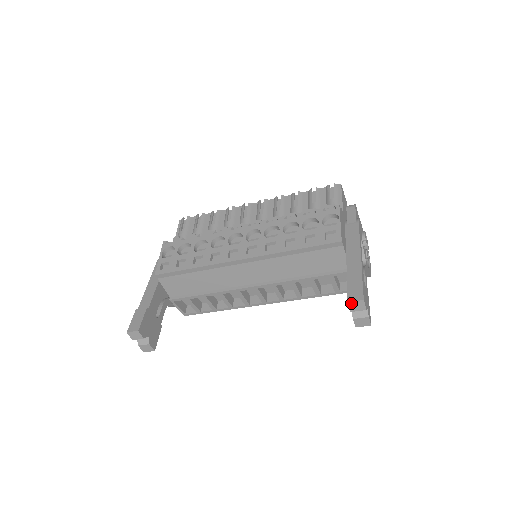
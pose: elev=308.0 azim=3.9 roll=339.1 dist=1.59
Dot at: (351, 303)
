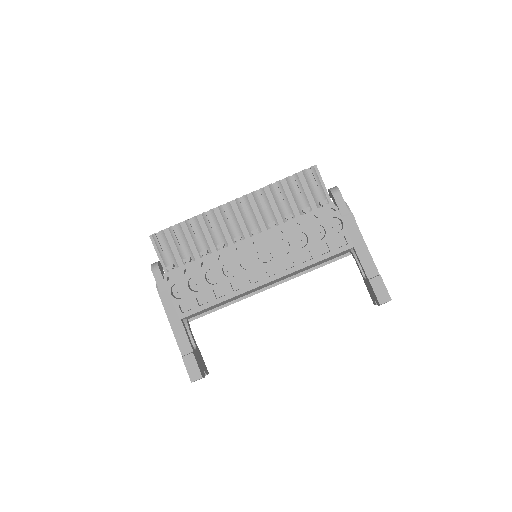
Dot at: occluded
